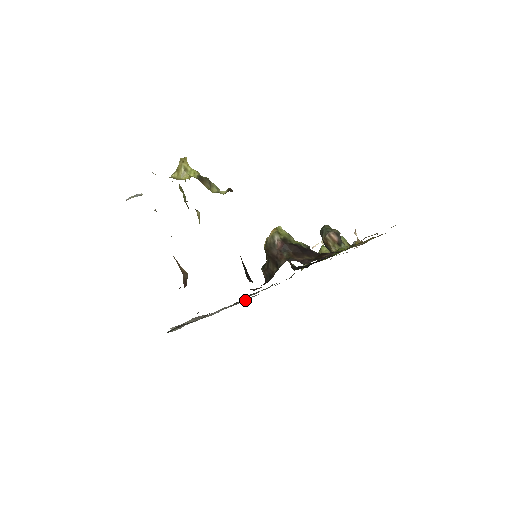
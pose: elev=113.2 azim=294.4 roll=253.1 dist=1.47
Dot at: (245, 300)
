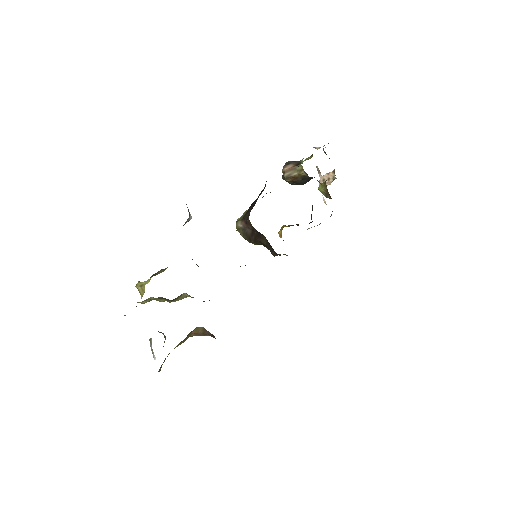
Dot at: occluded
